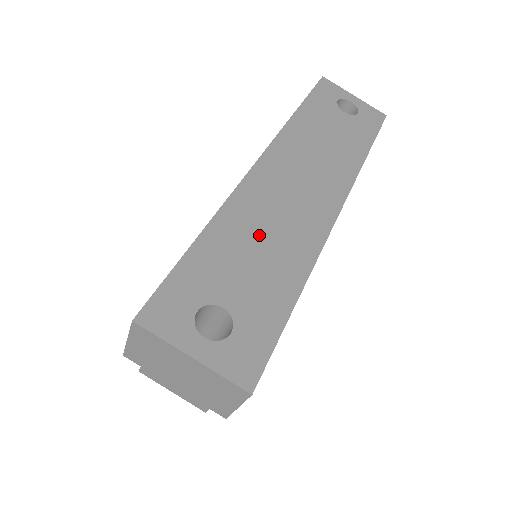
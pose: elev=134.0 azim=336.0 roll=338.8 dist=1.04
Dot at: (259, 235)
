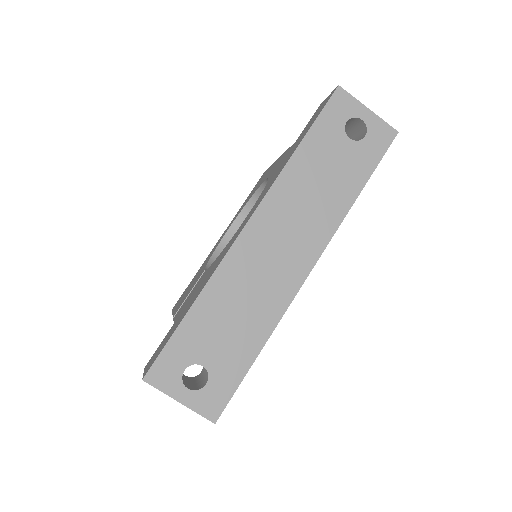
Dot at: (237, 302)
